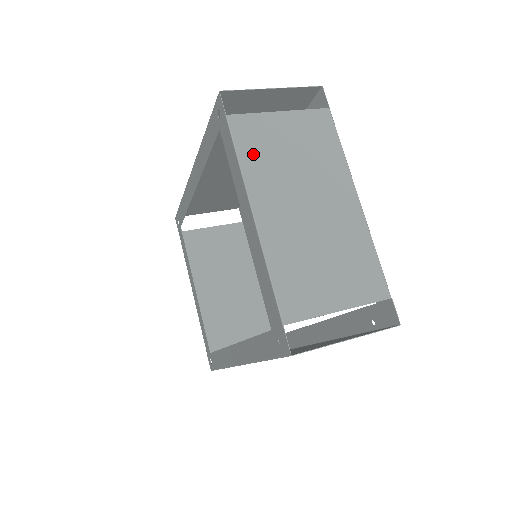
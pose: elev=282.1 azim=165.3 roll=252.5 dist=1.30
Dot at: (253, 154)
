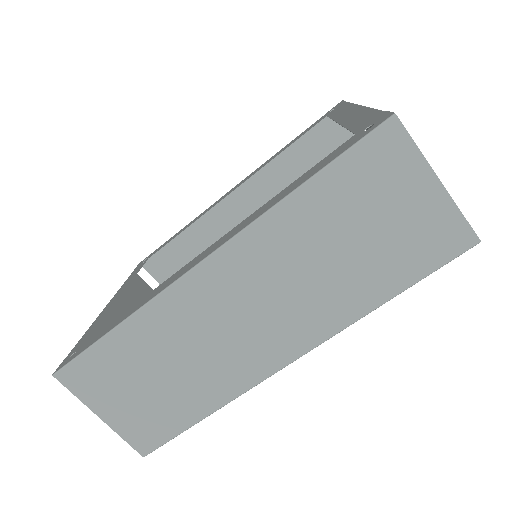
Dot at: occluded
